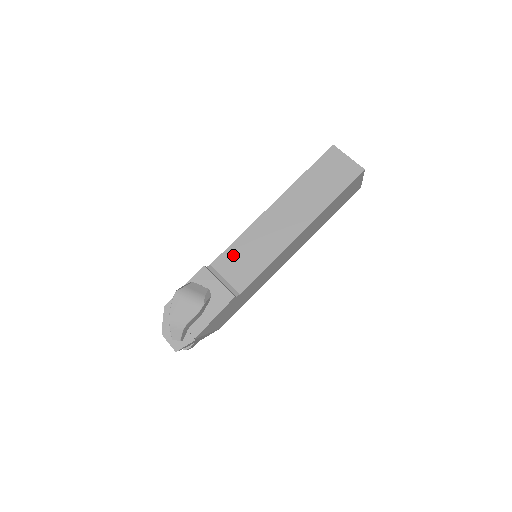
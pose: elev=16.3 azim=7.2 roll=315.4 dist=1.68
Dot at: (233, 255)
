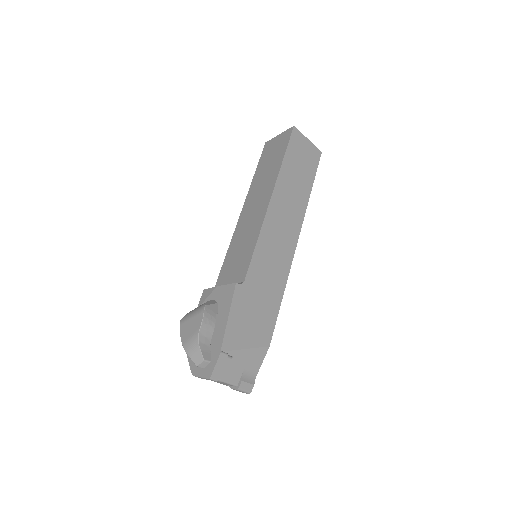
Dot at: (228, 265)
